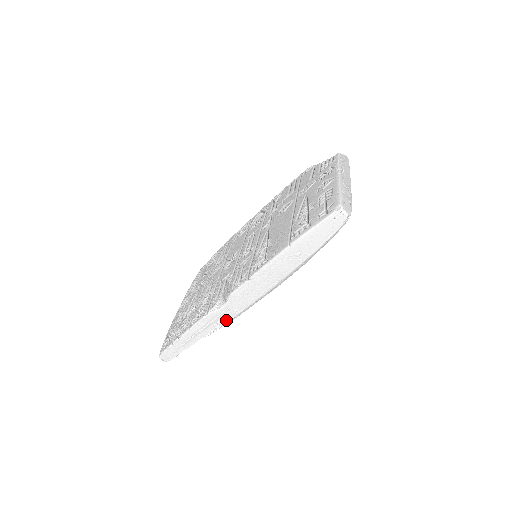
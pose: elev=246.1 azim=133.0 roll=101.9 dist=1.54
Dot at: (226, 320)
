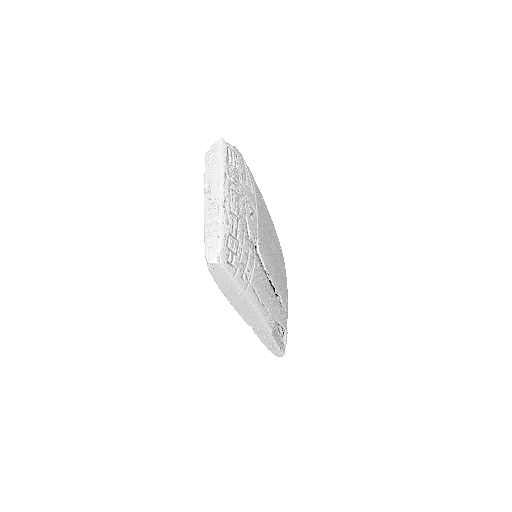
Dot at: (268, 331)
